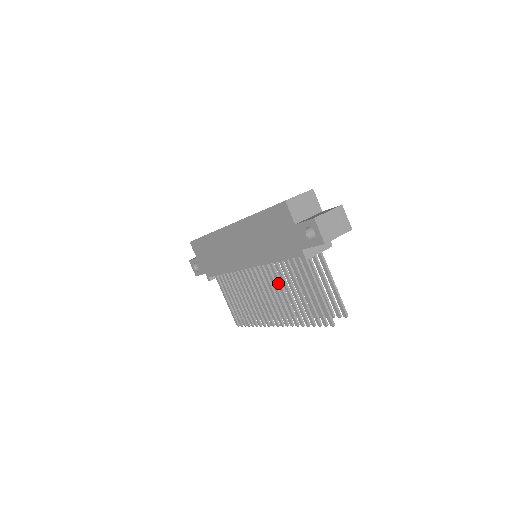
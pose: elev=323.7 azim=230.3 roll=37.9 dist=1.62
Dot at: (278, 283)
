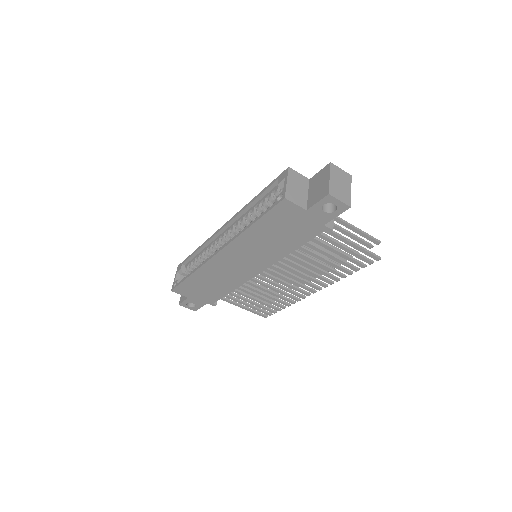
Dot at: (301, 263)
